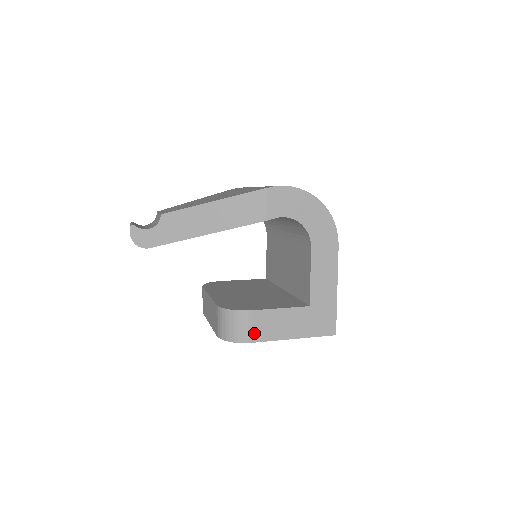
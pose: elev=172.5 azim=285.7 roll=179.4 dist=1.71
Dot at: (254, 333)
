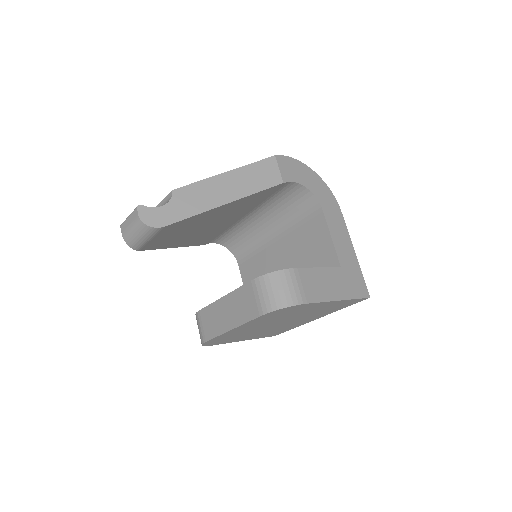
Dot at: (306, 293)
